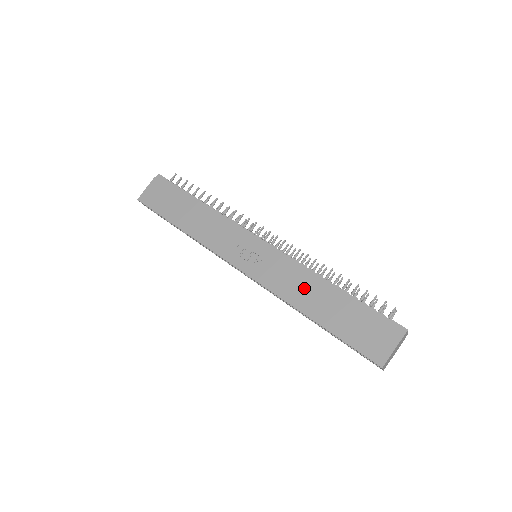
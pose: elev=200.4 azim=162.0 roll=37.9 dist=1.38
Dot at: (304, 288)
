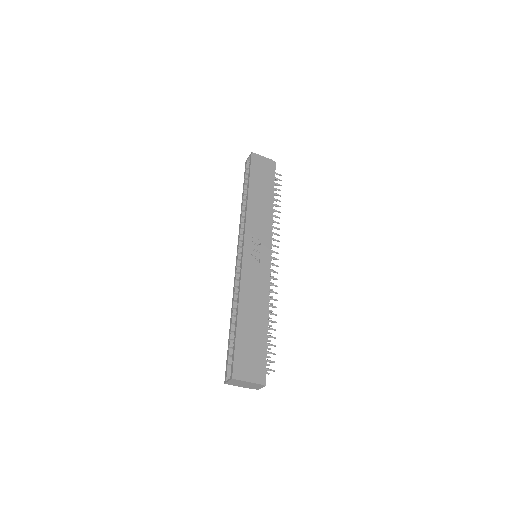
Dot at: (255, 299)
